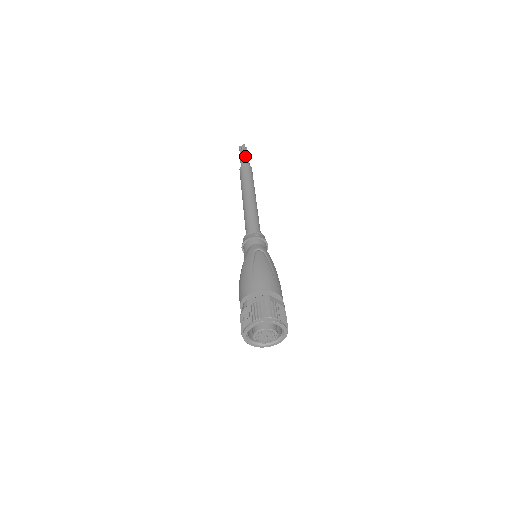
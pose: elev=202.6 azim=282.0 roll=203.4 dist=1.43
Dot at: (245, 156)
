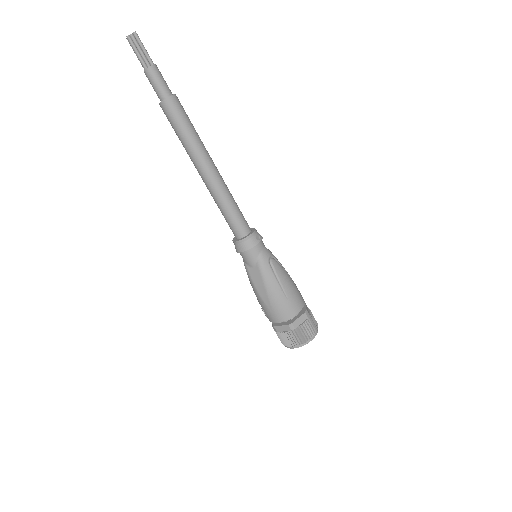
Dot at: (157, 70)
